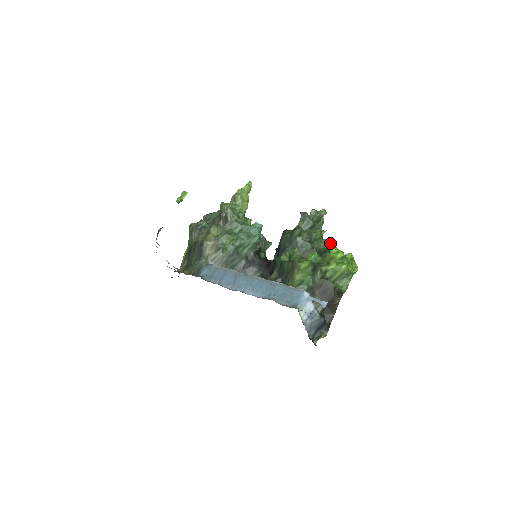
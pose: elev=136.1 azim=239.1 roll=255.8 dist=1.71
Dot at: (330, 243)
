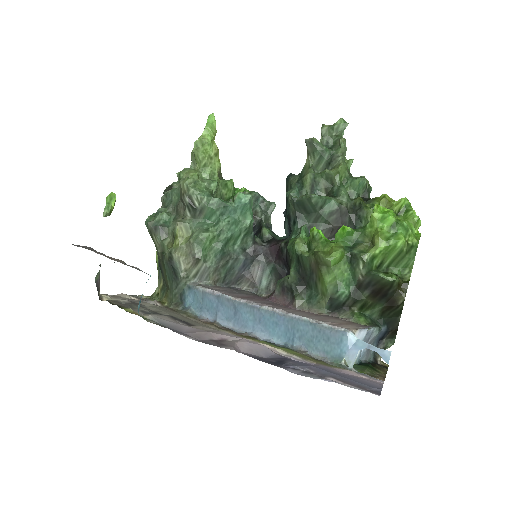
Dot at: (365, 184)
